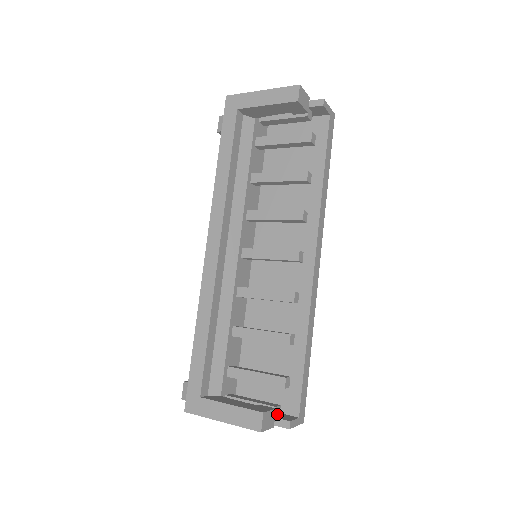
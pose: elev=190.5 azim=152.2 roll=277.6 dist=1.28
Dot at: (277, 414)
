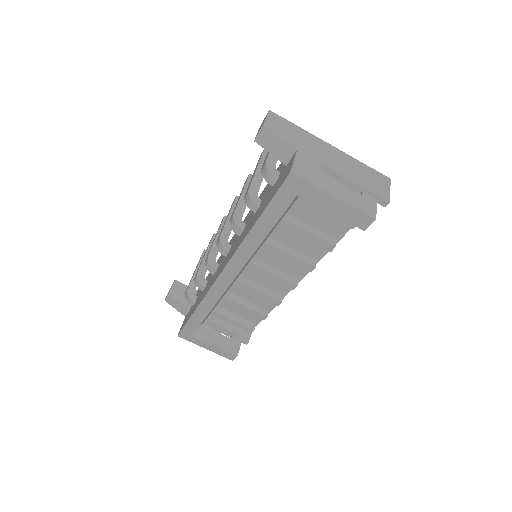
Dot at: occluded
